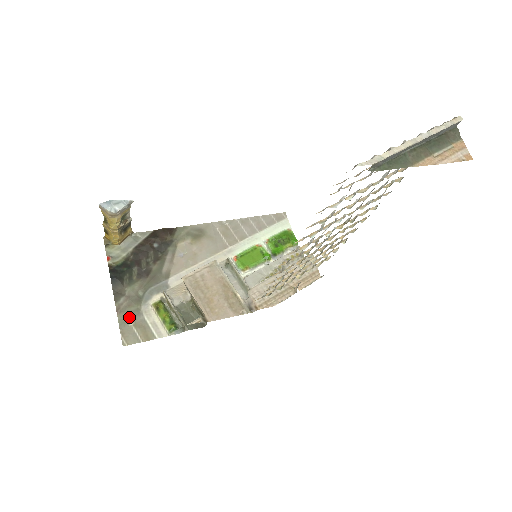
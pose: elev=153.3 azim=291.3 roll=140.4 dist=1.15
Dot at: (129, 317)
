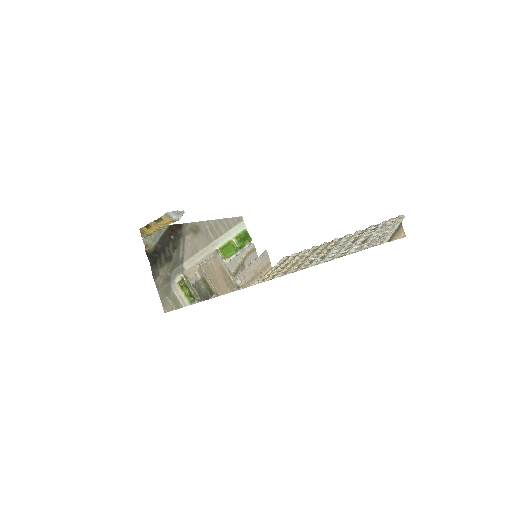
Dot at: (165, 292)
